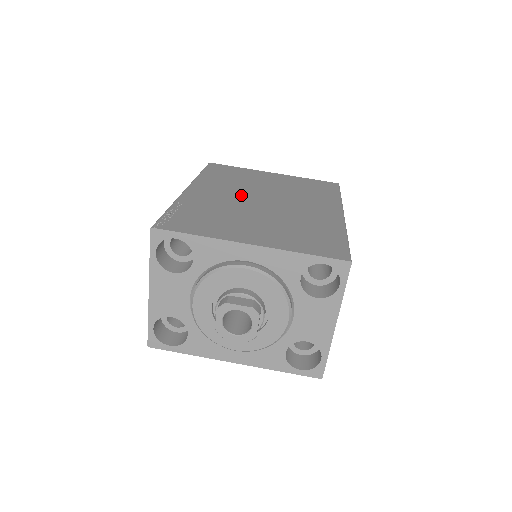
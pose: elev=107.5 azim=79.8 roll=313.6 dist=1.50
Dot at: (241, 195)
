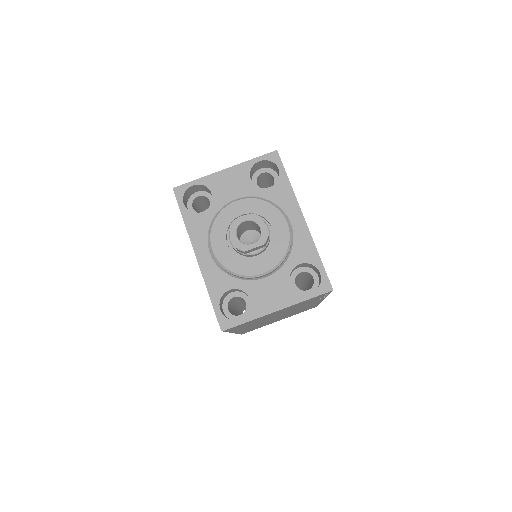
Dot at: occluded
